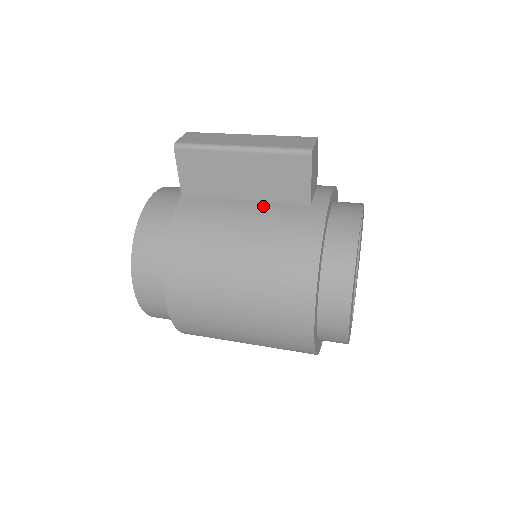
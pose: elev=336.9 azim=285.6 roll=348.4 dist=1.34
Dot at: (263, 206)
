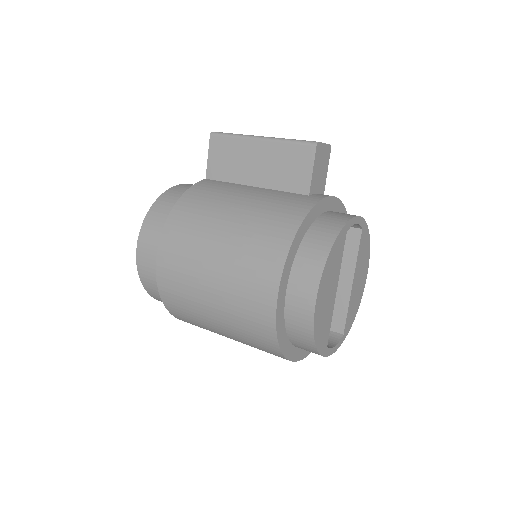
Dot at: (267, 191)
